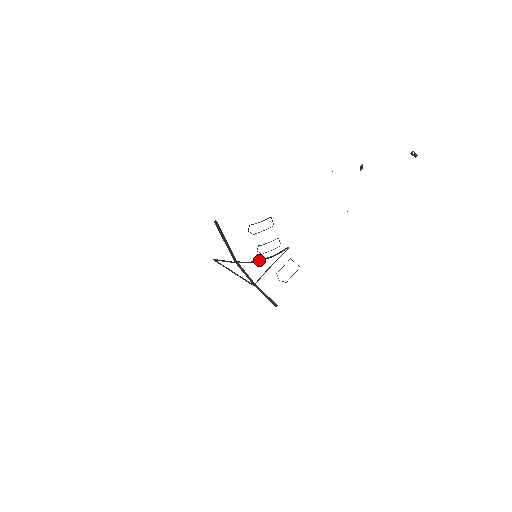
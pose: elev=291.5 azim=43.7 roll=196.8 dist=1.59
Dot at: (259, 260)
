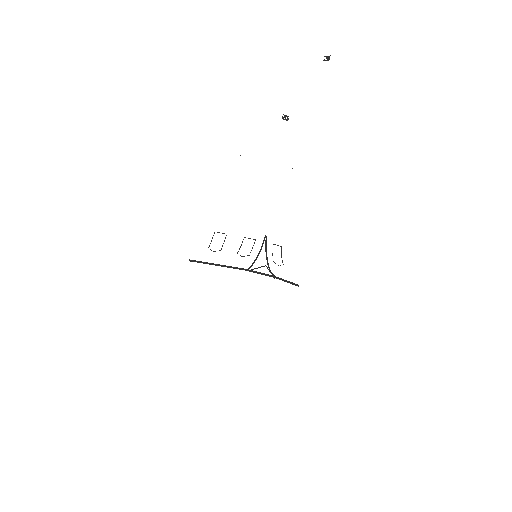
Dot at: (255, 260)
